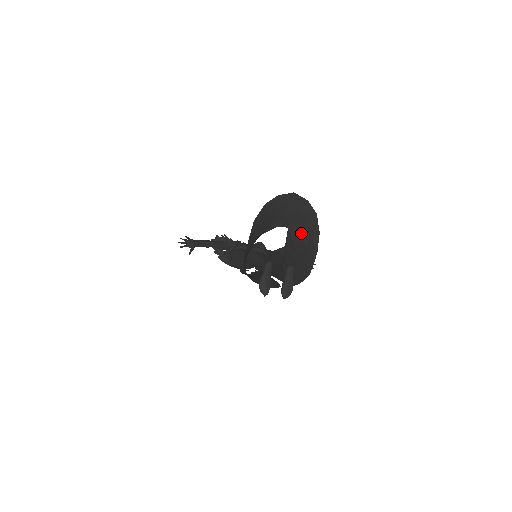
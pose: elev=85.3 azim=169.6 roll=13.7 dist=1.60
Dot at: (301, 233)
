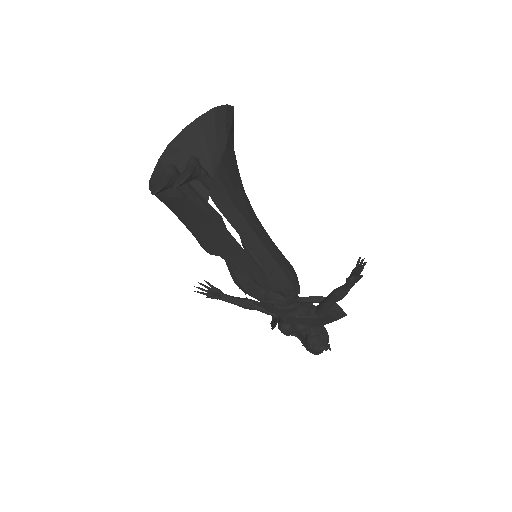
Dot at: occluded
